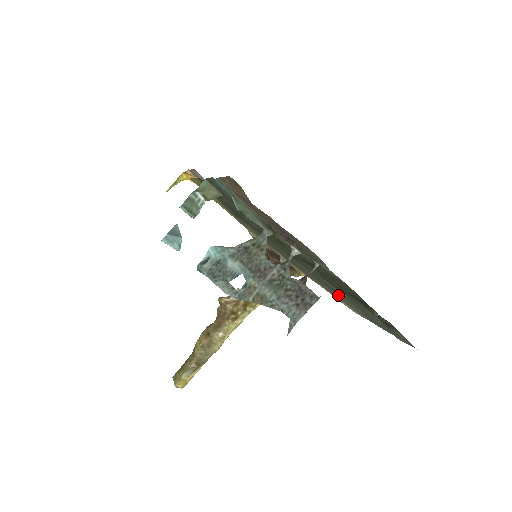
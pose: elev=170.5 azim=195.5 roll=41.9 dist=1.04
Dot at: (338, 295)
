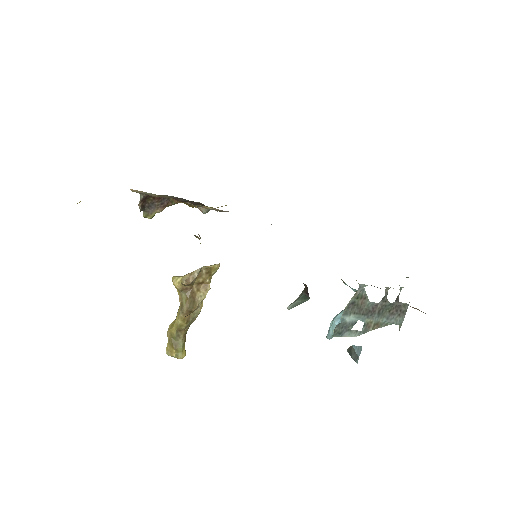
Dot at: occluded
